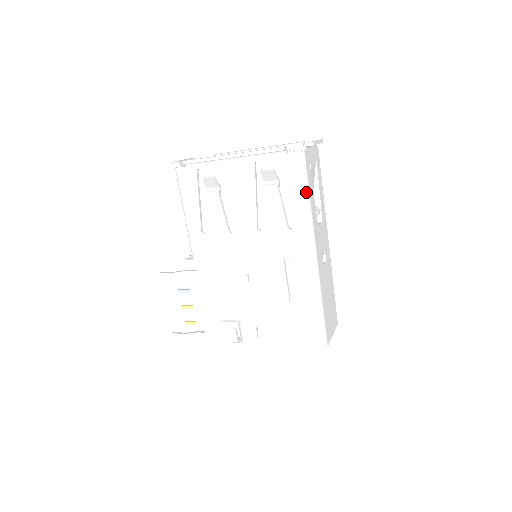
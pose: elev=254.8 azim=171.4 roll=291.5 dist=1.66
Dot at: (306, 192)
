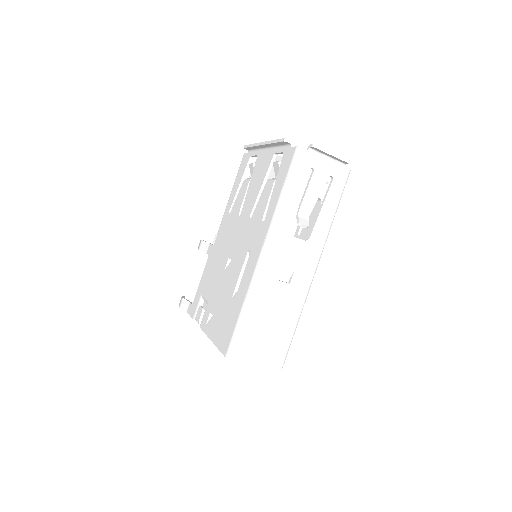
Dot at: (285, 188)
